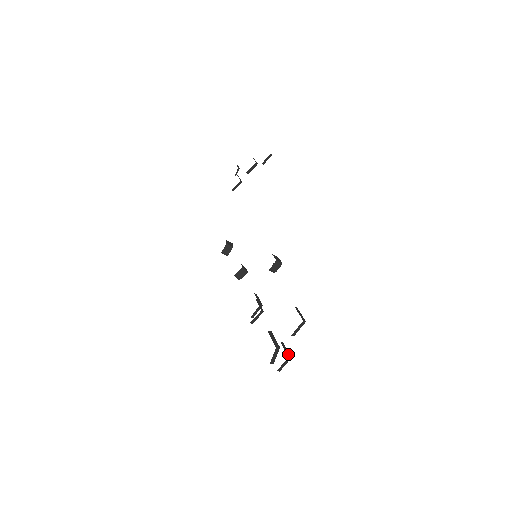
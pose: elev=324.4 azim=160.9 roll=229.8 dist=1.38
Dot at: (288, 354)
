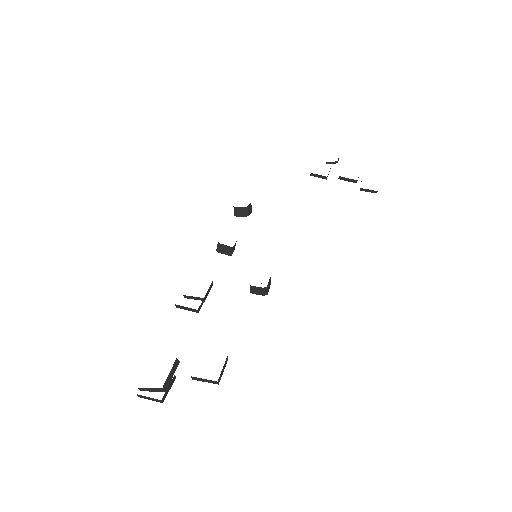
Dot at: (166, 395)
